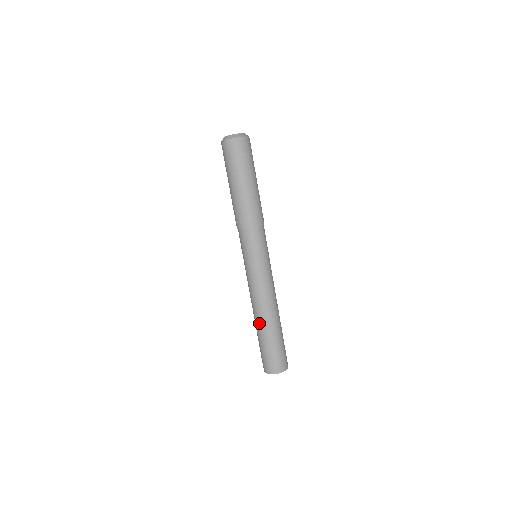
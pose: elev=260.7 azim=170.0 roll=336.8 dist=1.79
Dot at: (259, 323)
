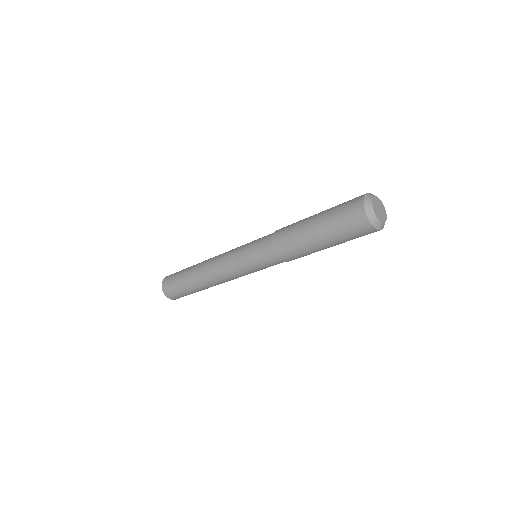
Dot at: (198, 281)
